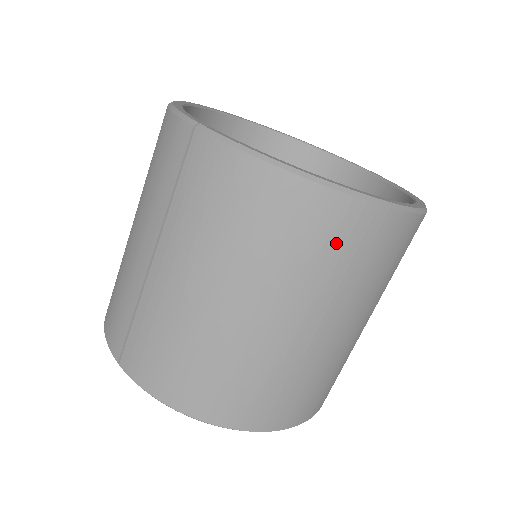
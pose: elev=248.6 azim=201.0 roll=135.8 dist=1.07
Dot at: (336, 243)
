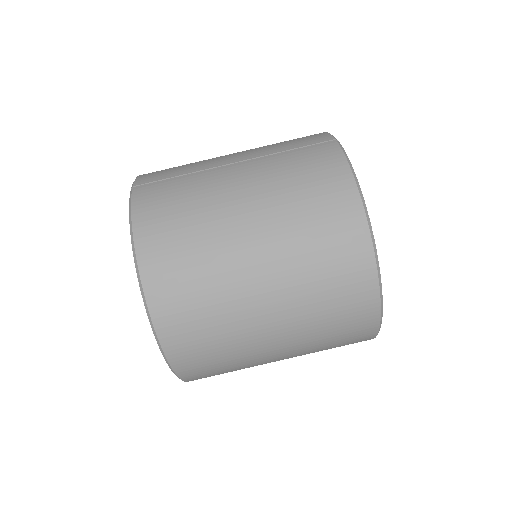
Dot at: (336, 256)
